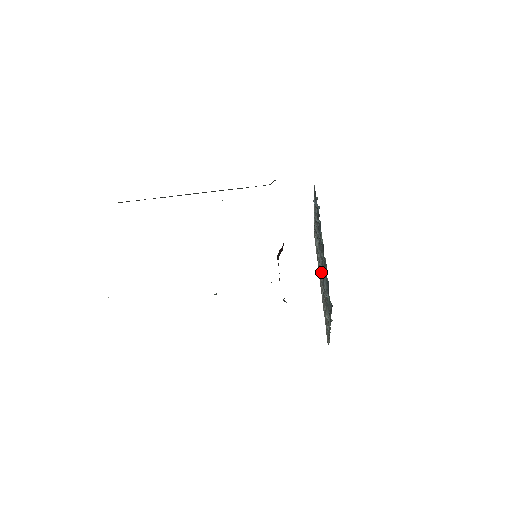
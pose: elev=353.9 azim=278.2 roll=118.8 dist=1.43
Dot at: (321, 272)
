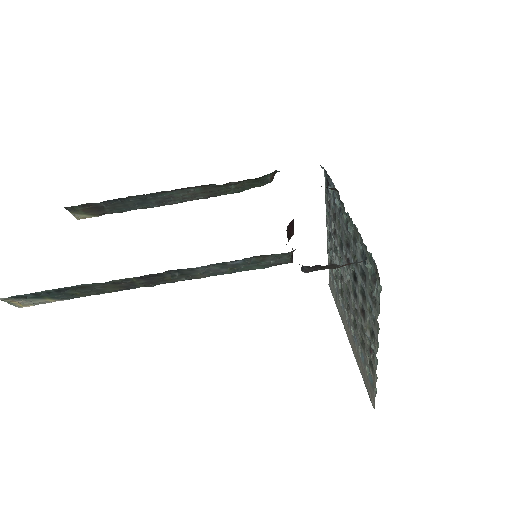
Dot at: (347, 294)
